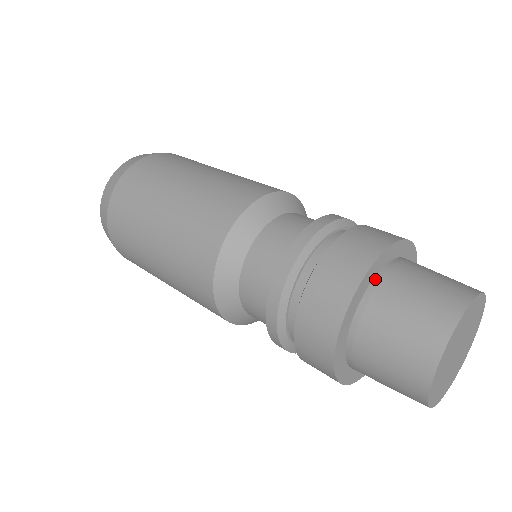
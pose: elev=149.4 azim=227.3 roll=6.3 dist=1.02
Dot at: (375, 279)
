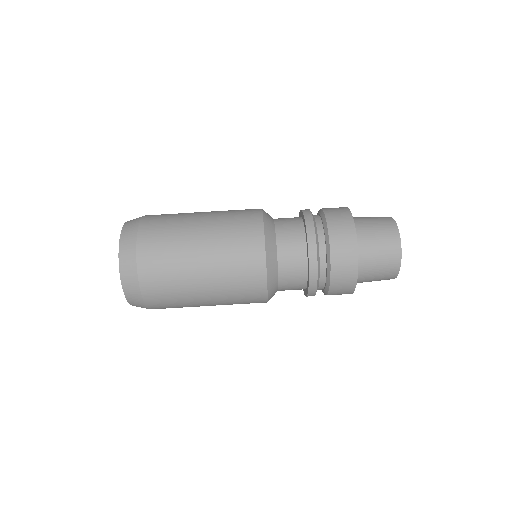
Dot at: occluded
